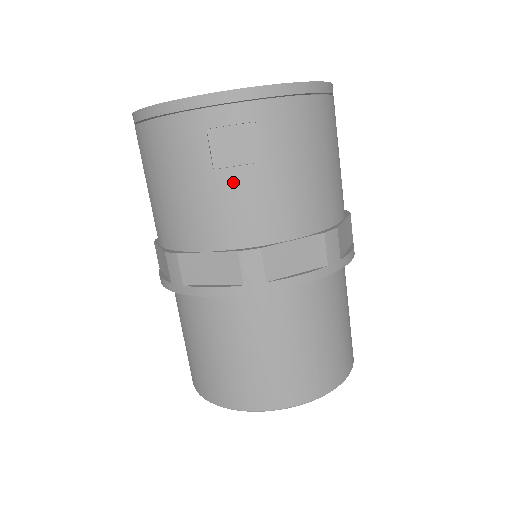
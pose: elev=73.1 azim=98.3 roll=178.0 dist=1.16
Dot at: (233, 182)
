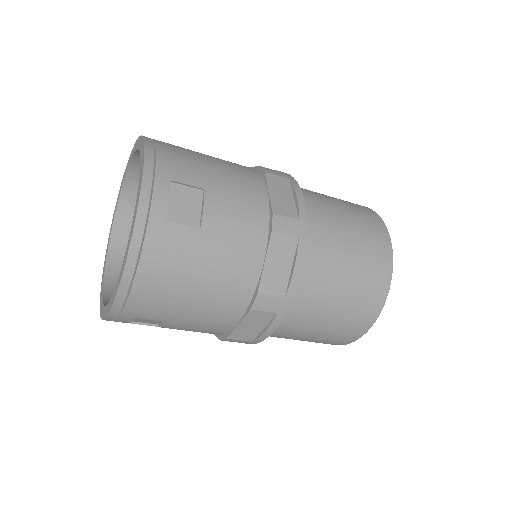
Dot at: (172, 328)
